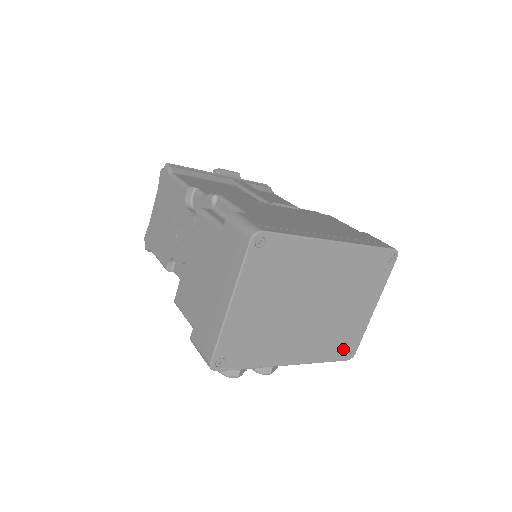
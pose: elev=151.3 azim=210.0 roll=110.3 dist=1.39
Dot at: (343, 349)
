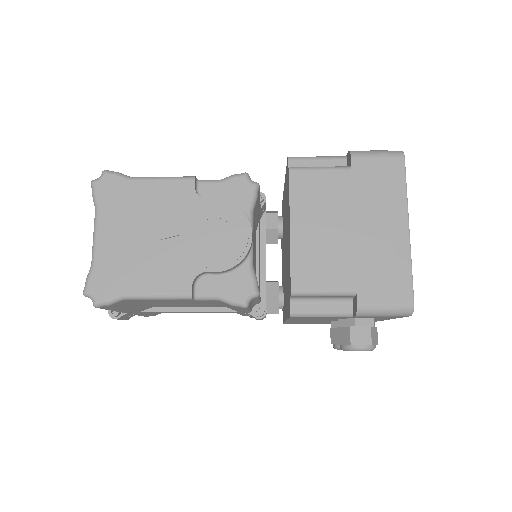
Dot at: occluded
